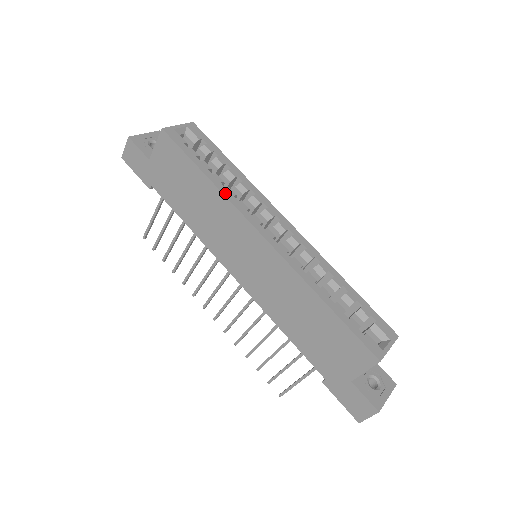
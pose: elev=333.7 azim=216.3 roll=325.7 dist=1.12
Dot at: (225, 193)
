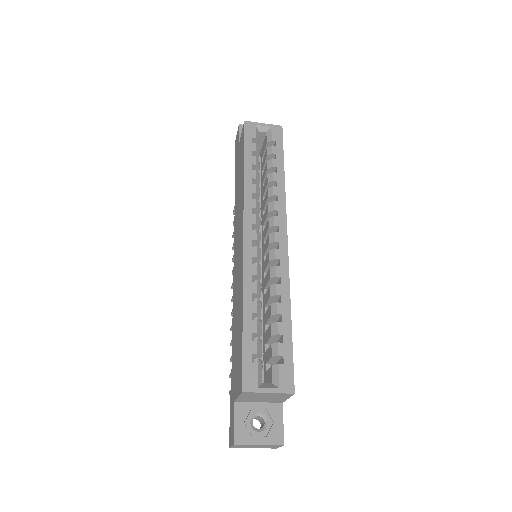
Dot at: (246, 187)
